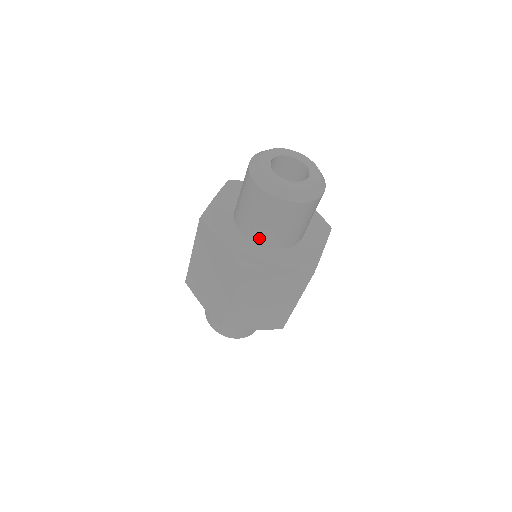
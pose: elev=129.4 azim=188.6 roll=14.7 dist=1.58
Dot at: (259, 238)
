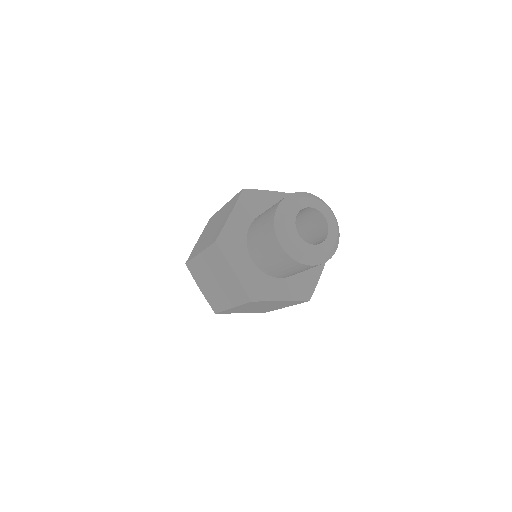
Dot at: (250, 241)
